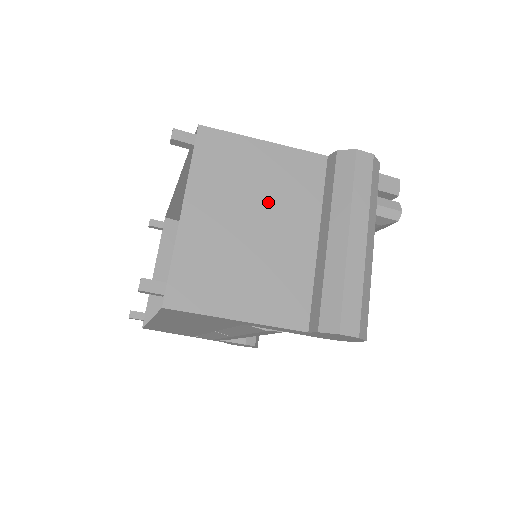
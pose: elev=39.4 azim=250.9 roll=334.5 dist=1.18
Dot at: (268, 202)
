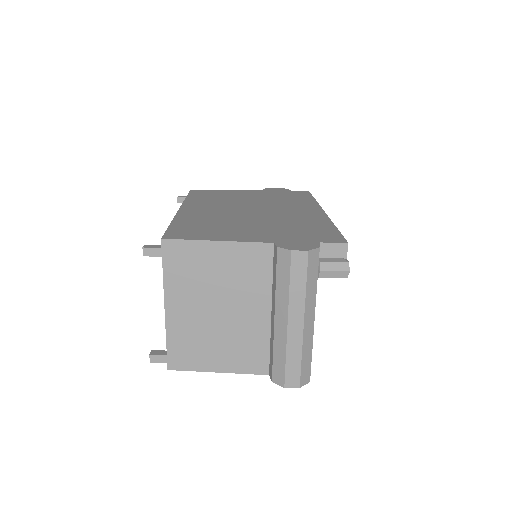
Dot at: (227, 291)
